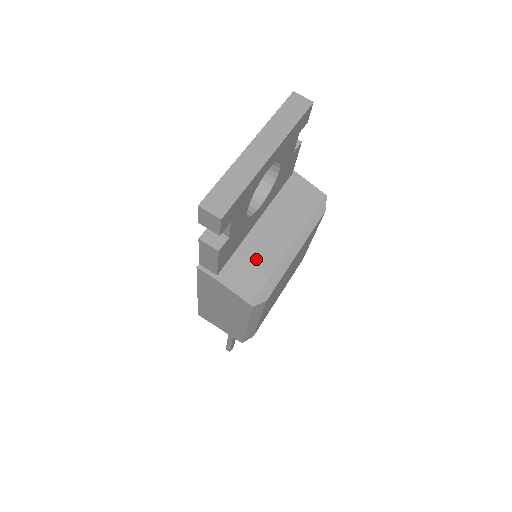
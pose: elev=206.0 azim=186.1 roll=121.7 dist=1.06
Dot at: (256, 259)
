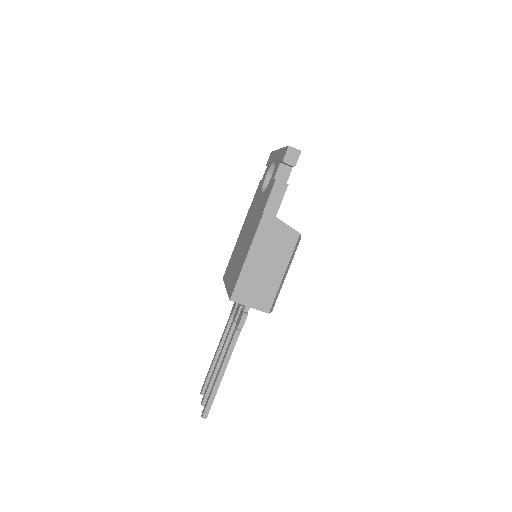
Dot at: occluded
